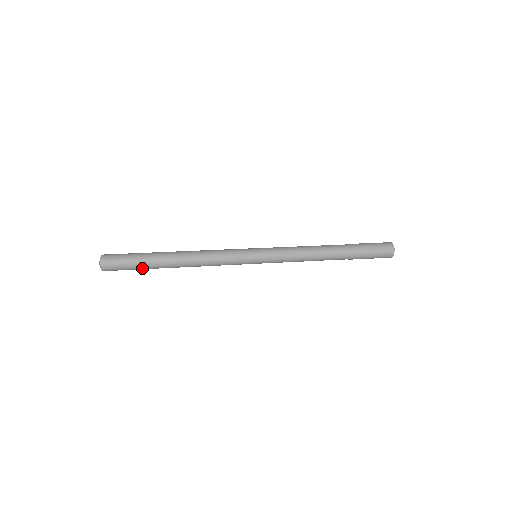
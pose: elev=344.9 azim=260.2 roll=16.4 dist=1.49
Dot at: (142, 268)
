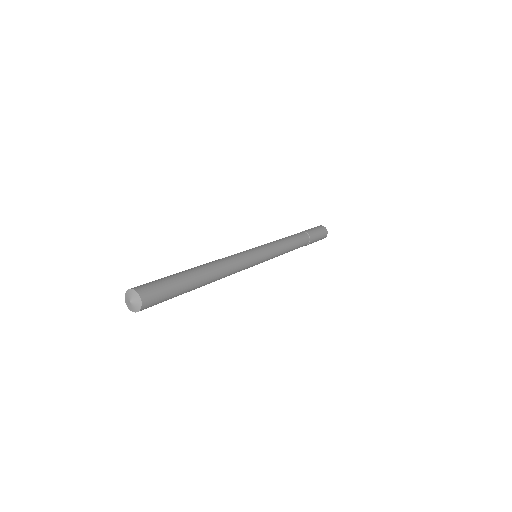
Dot at: (178, 295)
